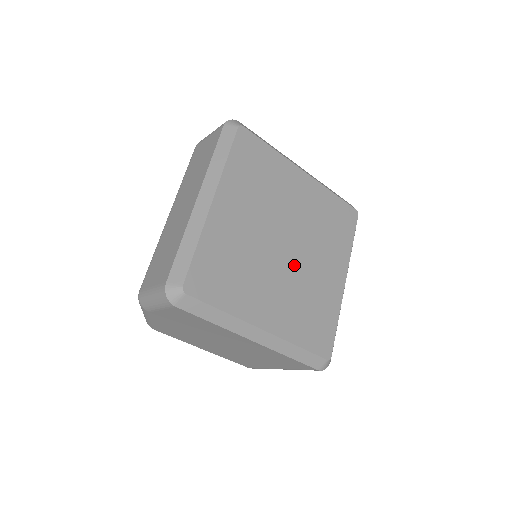
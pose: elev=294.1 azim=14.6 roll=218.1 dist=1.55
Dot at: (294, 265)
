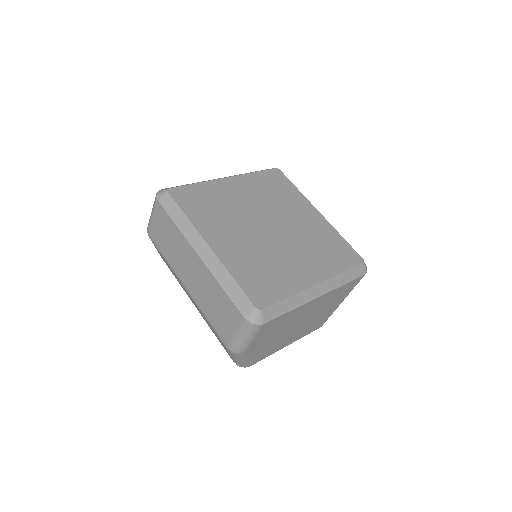
Dot at: (287, 233)
